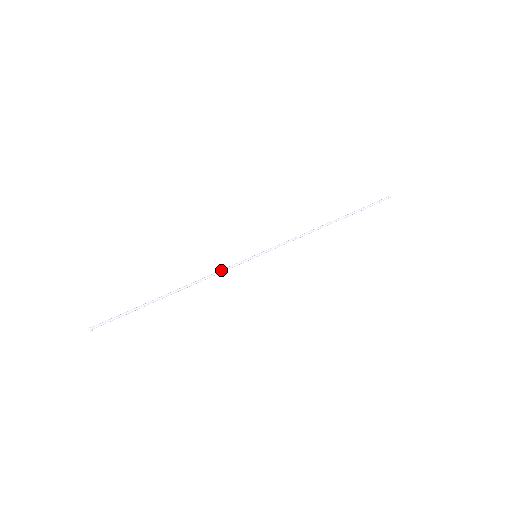
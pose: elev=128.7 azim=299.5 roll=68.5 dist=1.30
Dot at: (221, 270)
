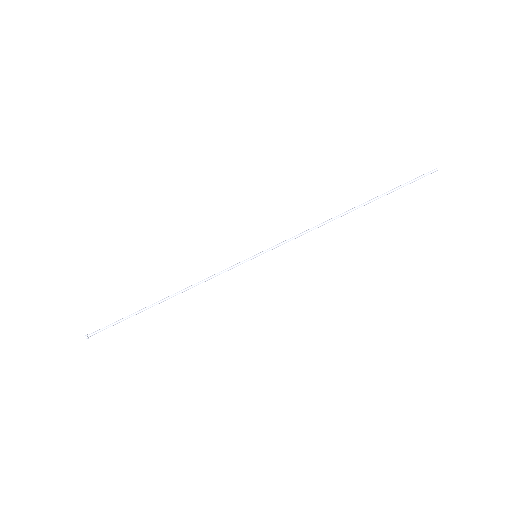
Dot at: (216, 275)
